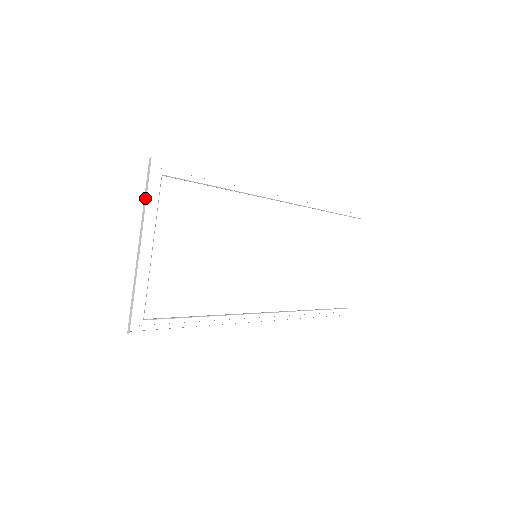
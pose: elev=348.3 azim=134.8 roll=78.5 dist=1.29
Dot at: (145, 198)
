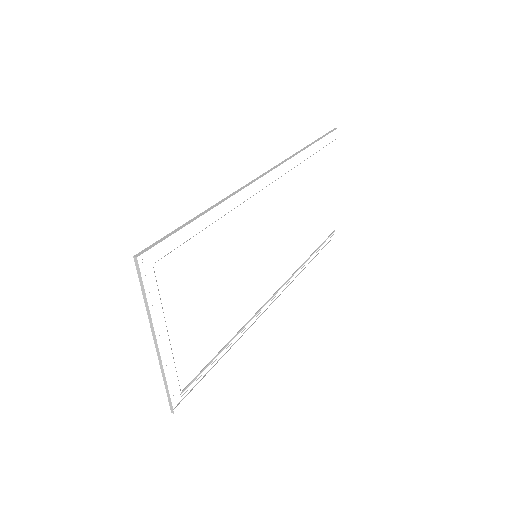
Dot at: (145, 299)
